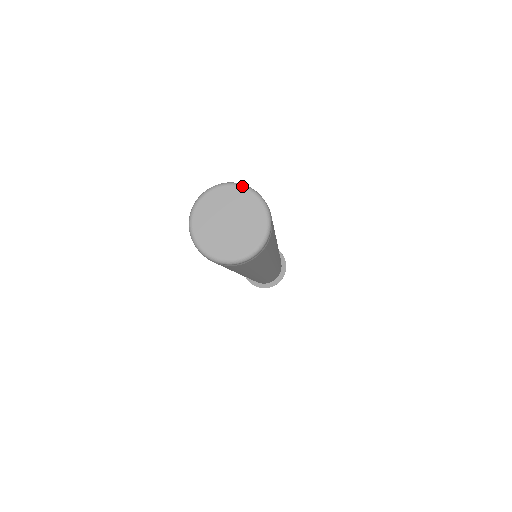
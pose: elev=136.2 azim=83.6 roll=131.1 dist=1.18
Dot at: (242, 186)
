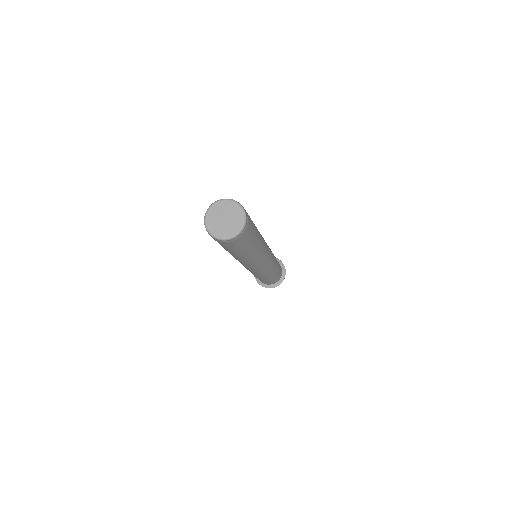
Dot at: (234, 201)
